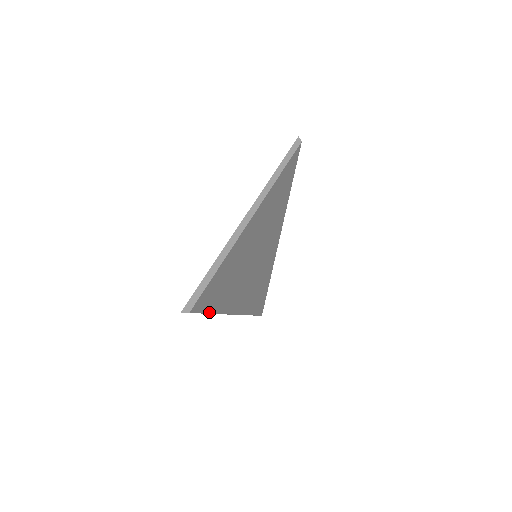
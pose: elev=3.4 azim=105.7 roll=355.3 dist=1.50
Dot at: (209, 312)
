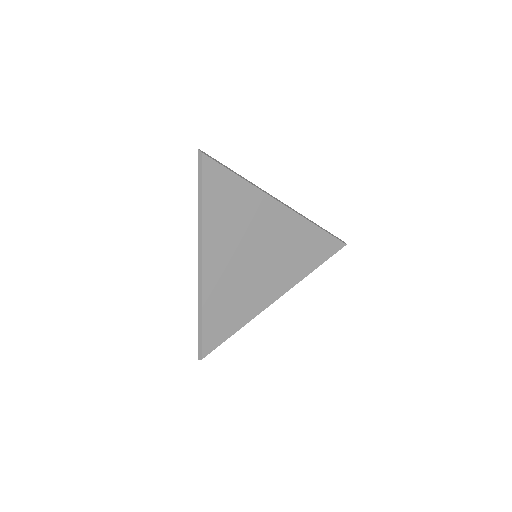
Dot at: (231, 335)
